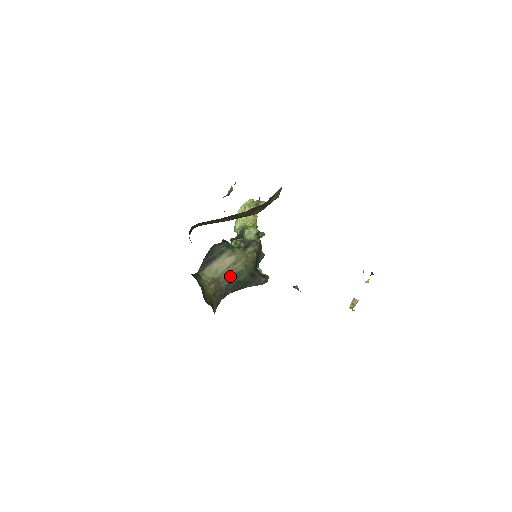
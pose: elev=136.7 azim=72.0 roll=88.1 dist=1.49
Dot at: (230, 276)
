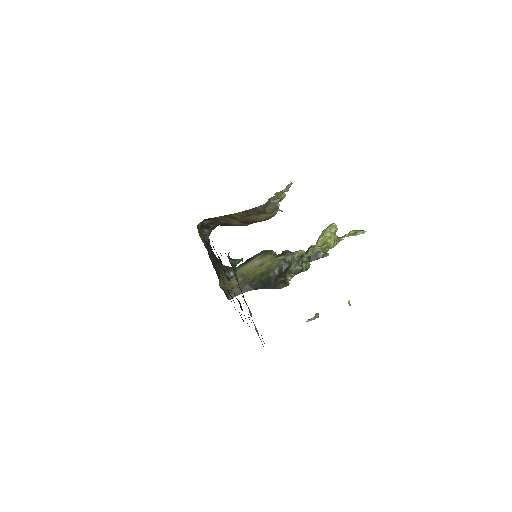
Dot at: (255, 275)
